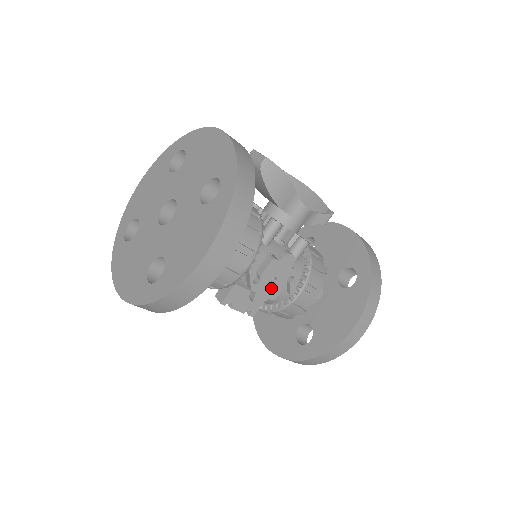
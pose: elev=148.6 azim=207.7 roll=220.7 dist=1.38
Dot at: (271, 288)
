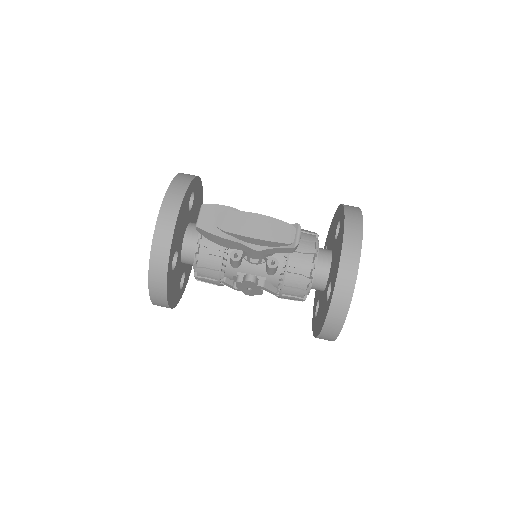
Dot at: (252, 291)
